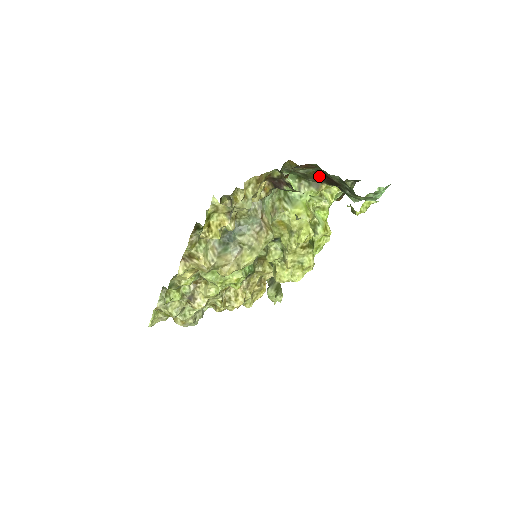
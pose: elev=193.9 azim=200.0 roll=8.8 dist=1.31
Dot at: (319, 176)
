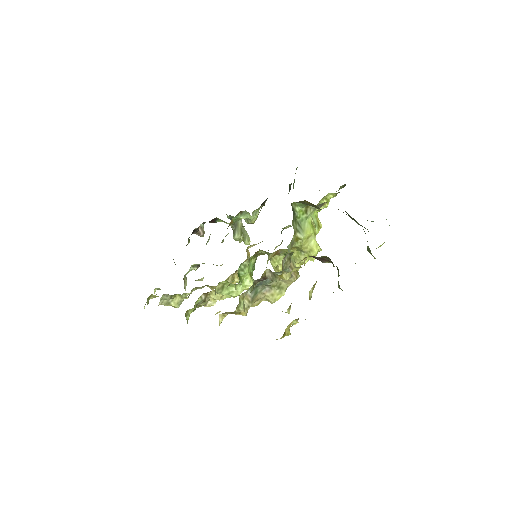
Dot at: occluded
